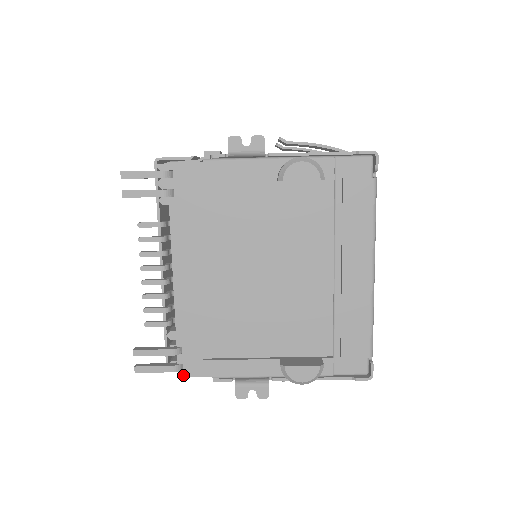
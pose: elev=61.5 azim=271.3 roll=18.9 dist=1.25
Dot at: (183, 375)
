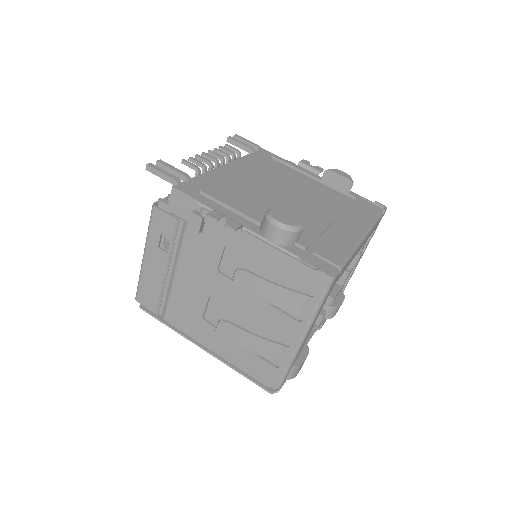
Dot at: (177, 188)
